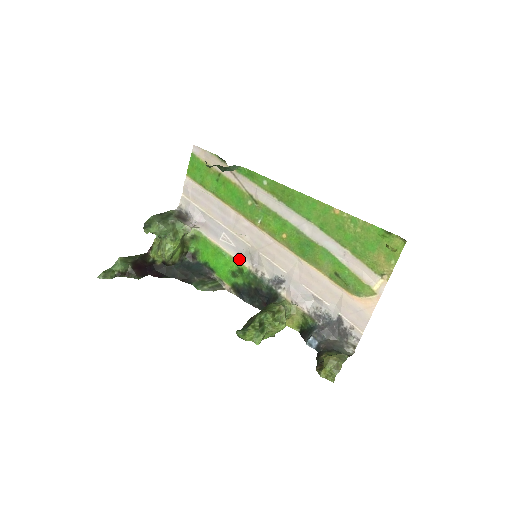
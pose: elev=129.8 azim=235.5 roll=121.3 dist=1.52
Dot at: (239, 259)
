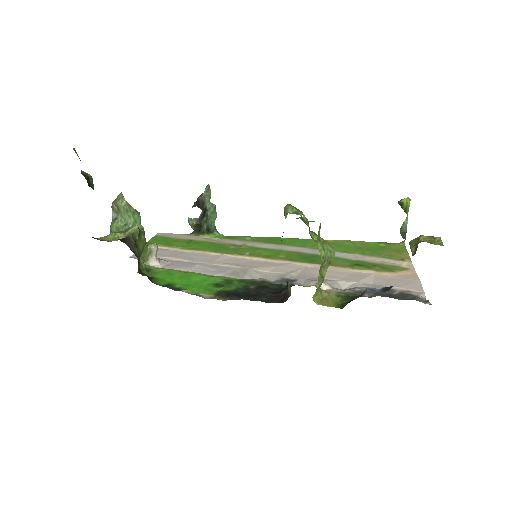
Dot at: (224, 276)
